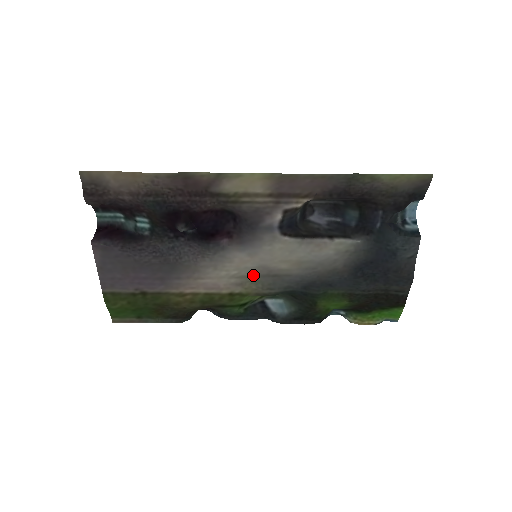
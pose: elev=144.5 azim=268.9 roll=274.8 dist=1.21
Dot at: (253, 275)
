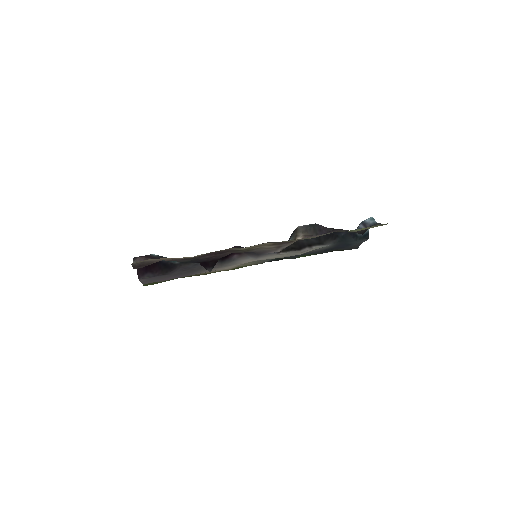
Dot at: (252, 261)
